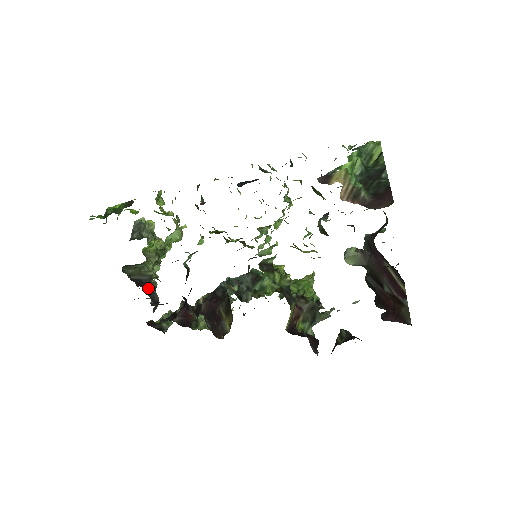
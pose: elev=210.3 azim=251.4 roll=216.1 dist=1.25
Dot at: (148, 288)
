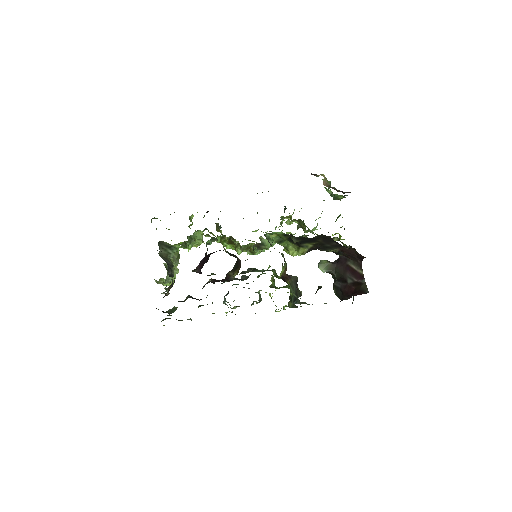
Dot at: (169, 271)
